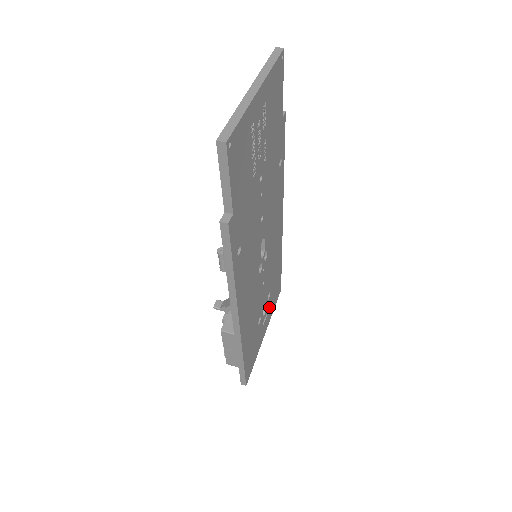
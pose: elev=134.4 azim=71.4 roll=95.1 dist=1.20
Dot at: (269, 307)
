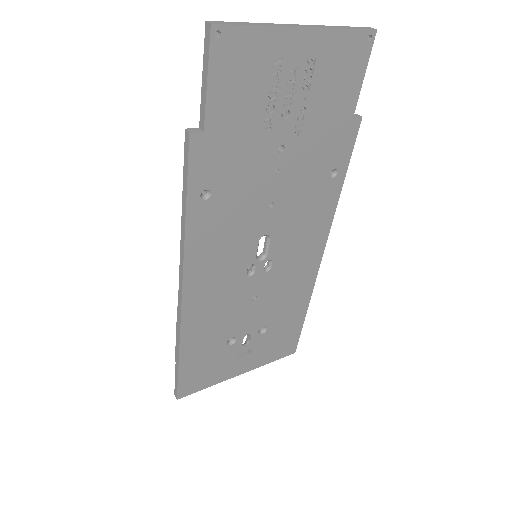
Dot at: (260, 347)
